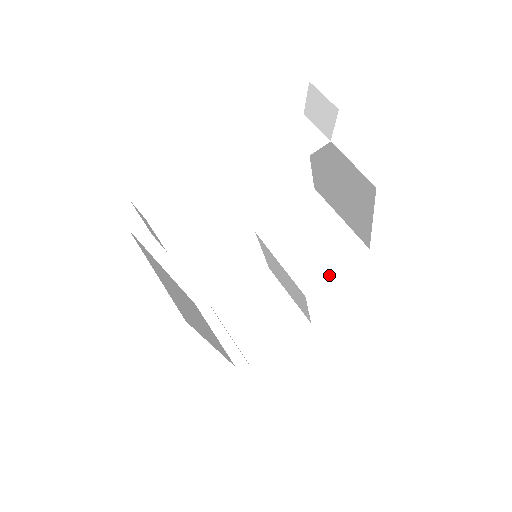
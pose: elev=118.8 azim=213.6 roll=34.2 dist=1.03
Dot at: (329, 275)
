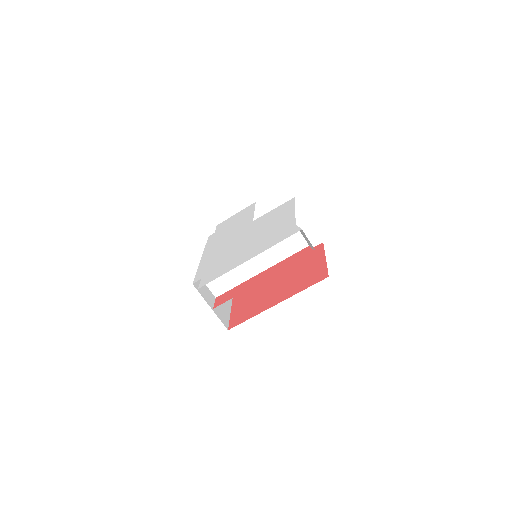
Dot at: occluded
